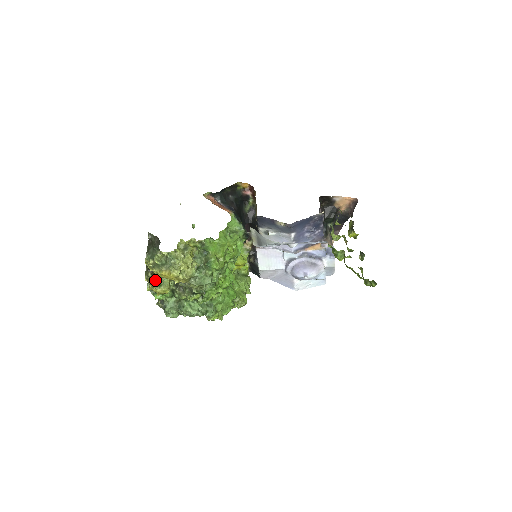
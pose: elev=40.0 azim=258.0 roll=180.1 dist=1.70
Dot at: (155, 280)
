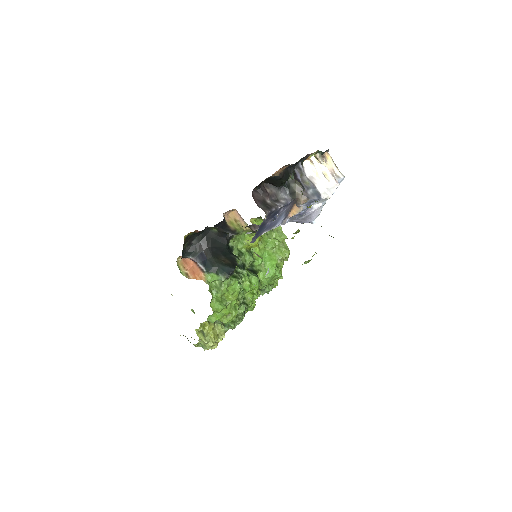
Dot at: occluded
